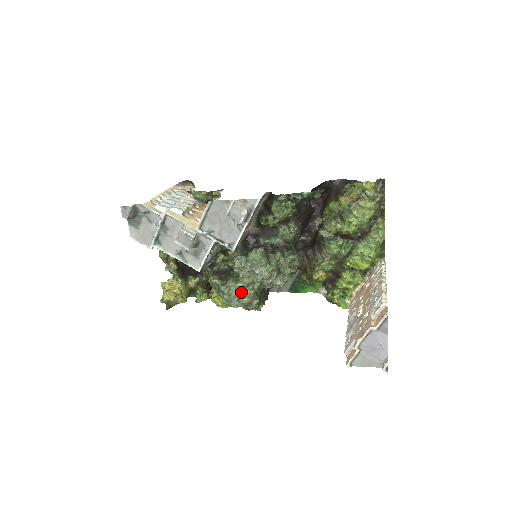
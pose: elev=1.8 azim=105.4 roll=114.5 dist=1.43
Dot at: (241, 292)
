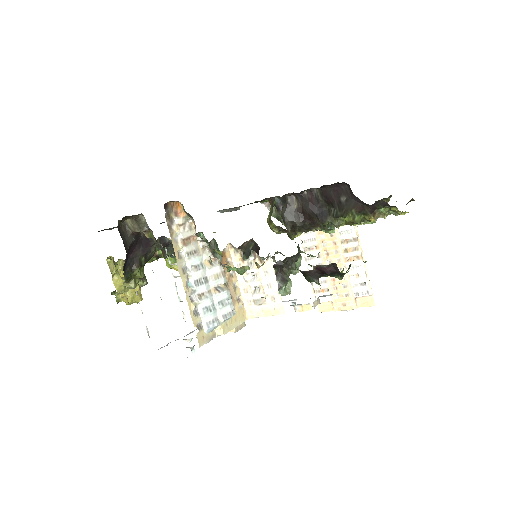
Dot at: occluded
